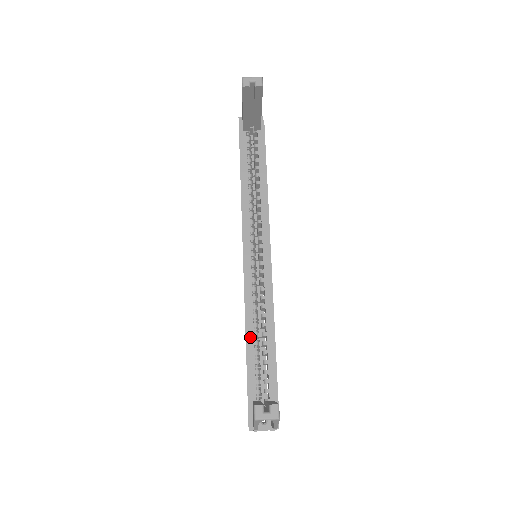
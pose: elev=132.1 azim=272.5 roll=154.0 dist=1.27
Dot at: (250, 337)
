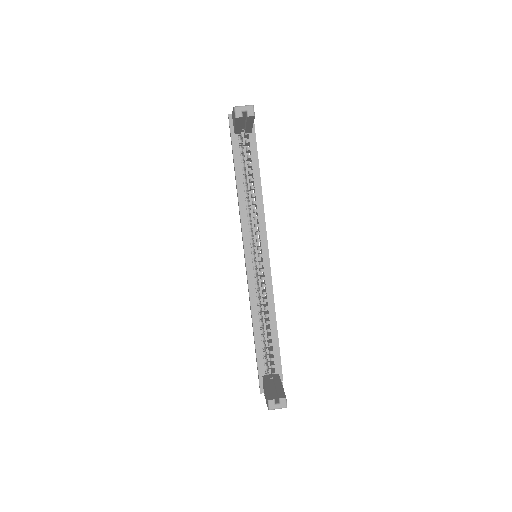
Dot at: (257, 327)
